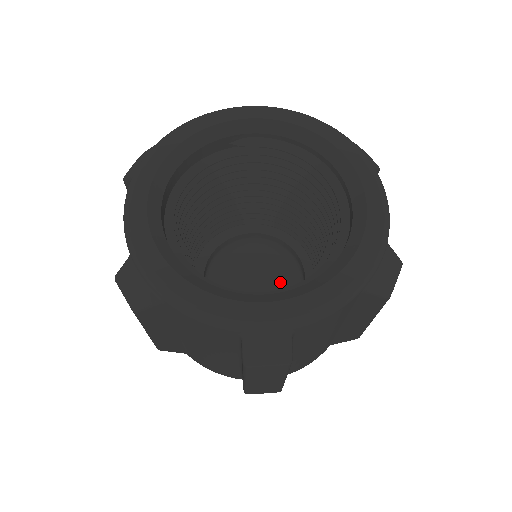
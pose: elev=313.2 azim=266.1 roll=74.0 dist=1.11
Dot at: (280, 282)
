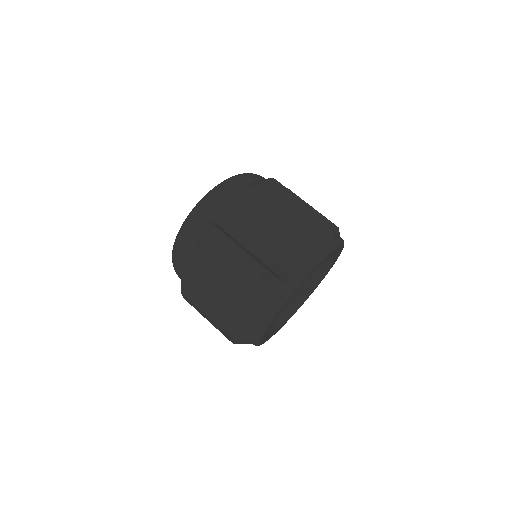
Dot at: occluded
